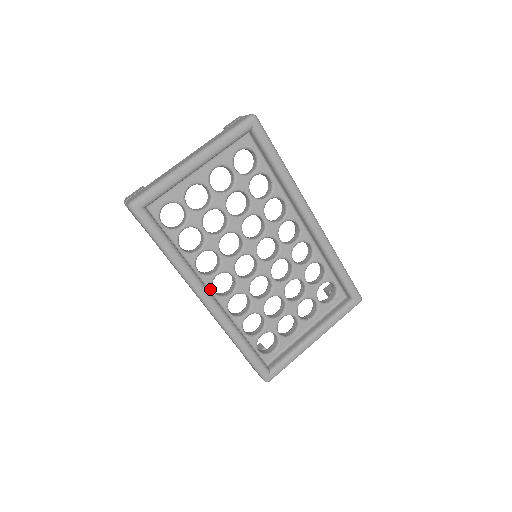
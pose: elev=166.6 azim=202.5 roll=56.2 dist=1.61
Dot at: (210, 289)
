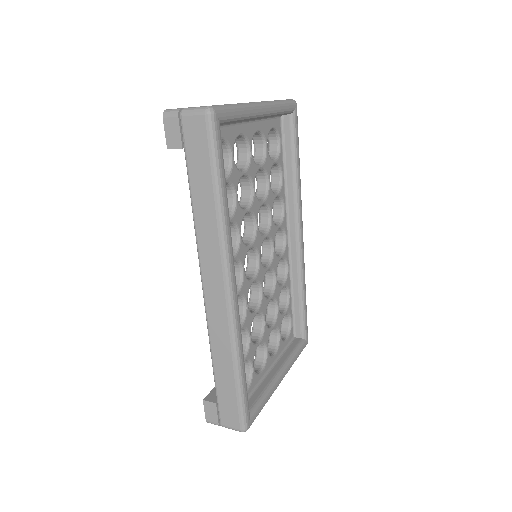
Dot at: occluded
